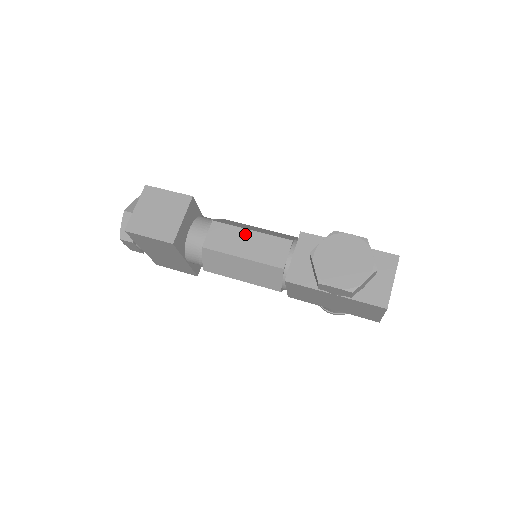
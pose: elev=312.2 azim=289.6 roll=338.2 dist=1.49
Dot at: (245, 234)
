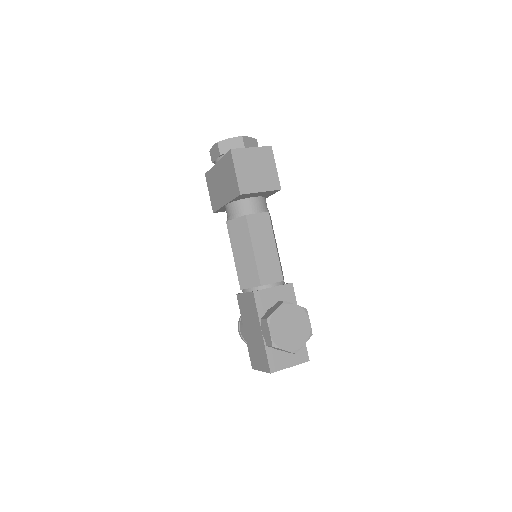
Dot at: (271, 243)
